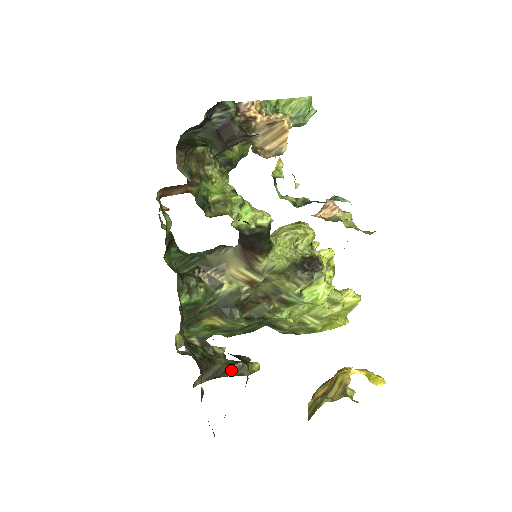
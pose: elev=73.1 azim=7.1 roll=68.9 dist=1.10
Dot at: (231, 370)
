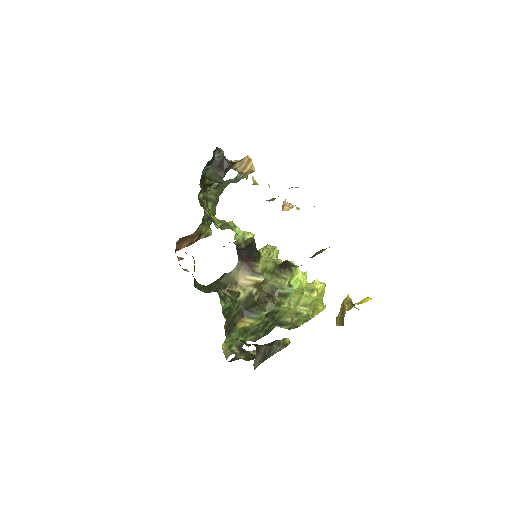
Dot at: (273, 349)
